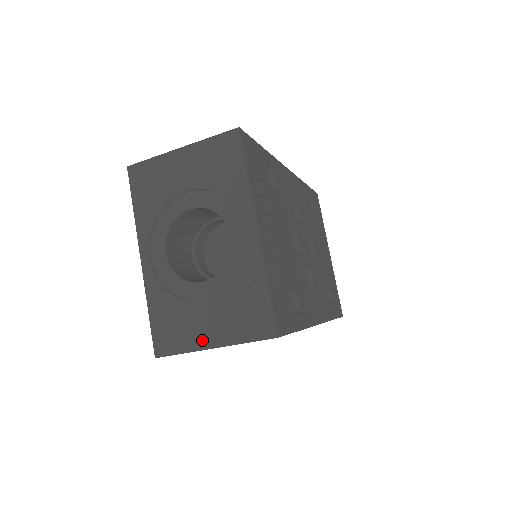
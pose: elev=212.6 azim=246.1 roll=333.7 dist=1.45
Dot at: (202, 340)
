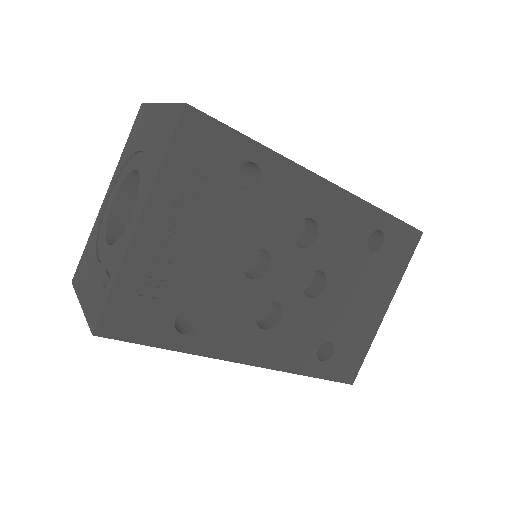
Dot at: (82, 292)
